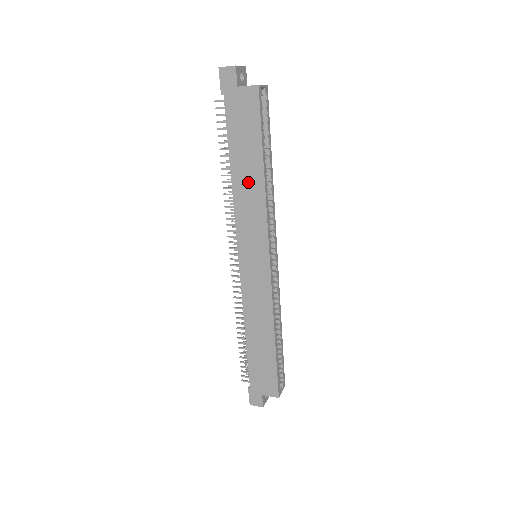
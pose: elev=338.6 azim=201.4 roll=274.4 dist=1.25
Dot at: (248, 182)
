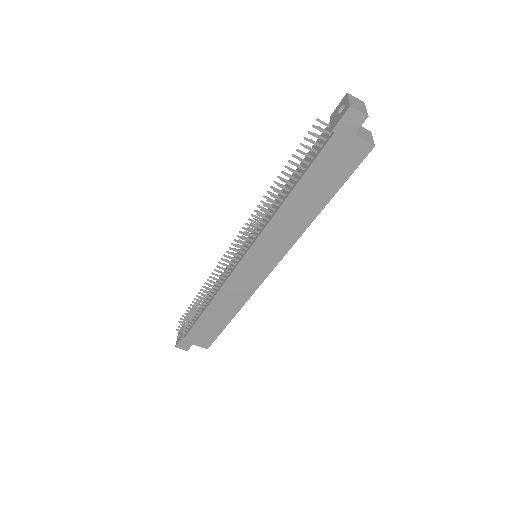
Dot at: (299, 211)
